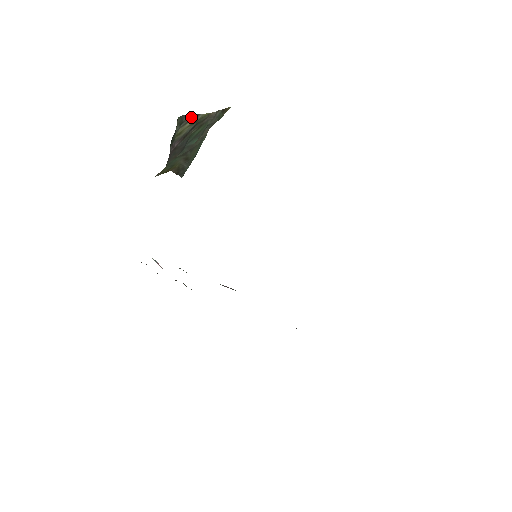
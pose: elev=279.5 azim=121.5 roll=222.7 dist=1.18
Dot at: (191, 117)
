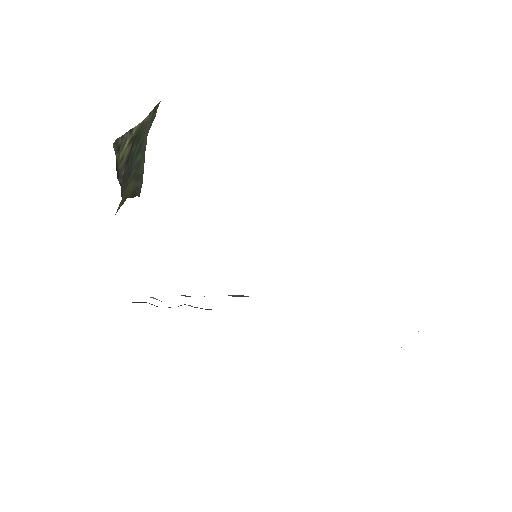
Dot at: (126, 136)
